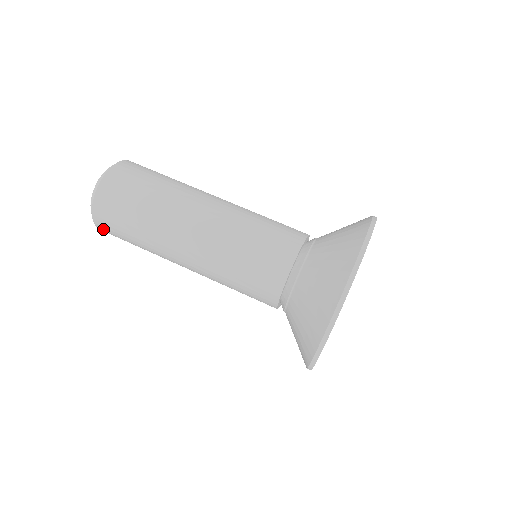
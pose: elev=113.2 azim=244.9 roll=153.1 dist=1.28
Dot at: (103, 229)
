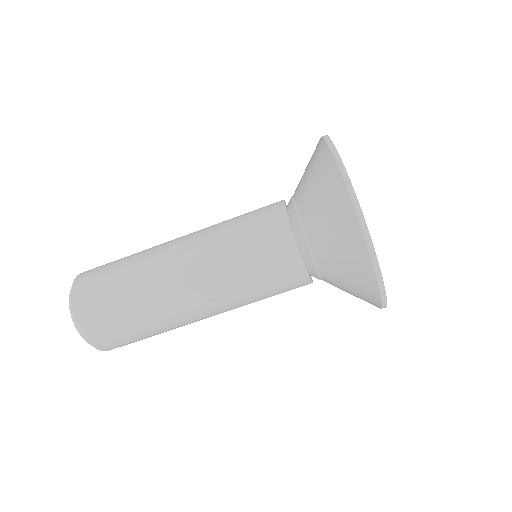
Dot at: occluded
